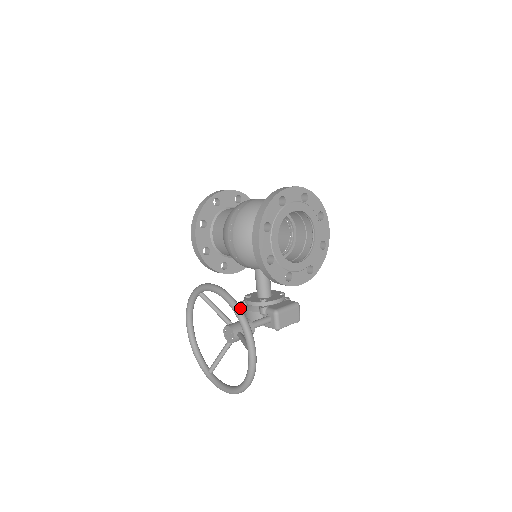
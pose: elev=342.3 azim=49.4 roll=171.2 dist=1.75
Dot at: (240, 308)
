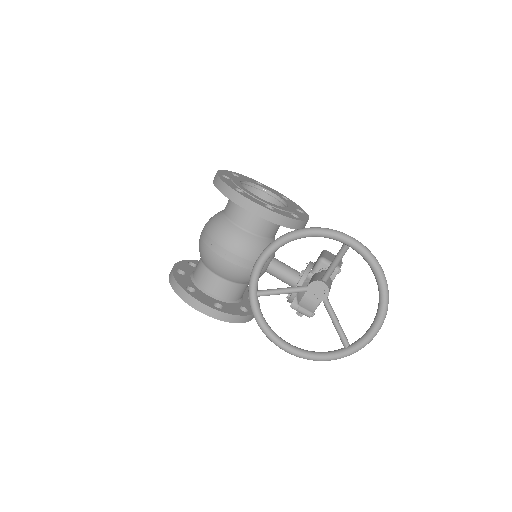
Dot at: (298, 229)
